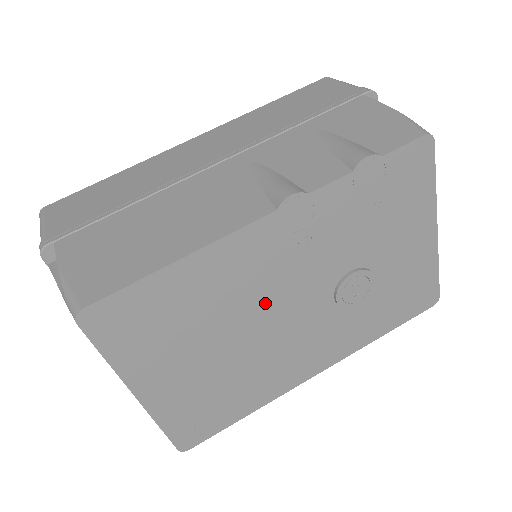
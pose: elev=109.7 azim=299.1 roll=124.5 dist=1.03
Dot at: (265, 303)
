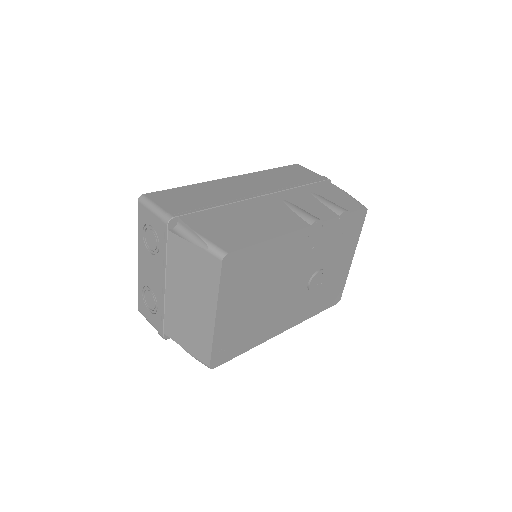
Dot at: (285, 277)
